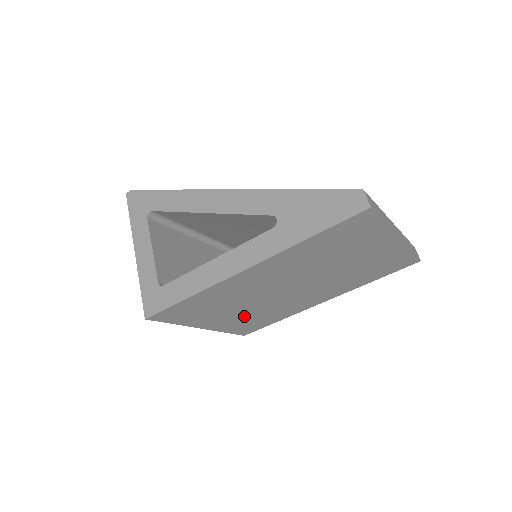
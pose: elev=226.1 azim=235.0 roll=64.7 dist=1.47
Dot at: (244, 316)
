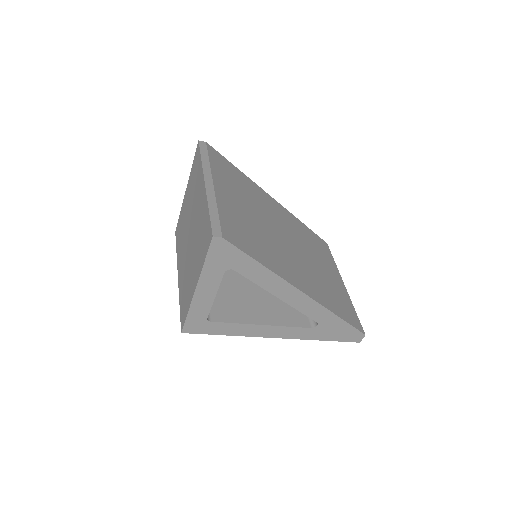
Dot at: occluded
